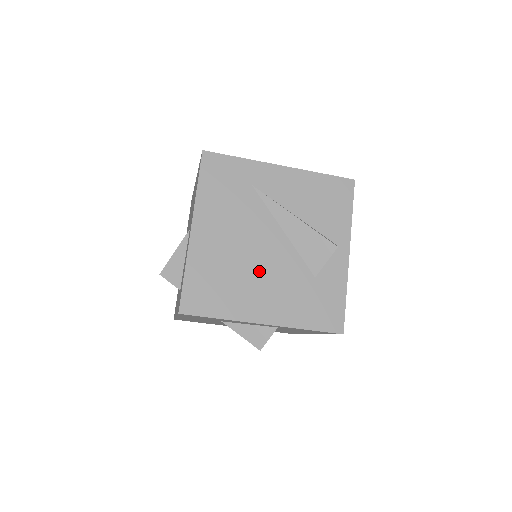
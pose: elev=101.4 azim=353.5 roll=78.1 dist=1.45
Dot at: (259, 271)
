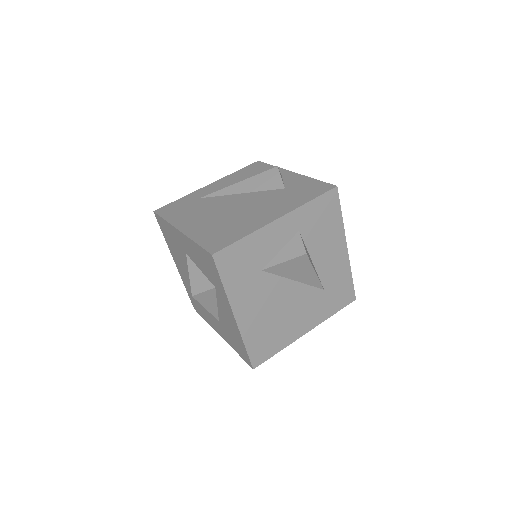
Dot at: (245, 210)
